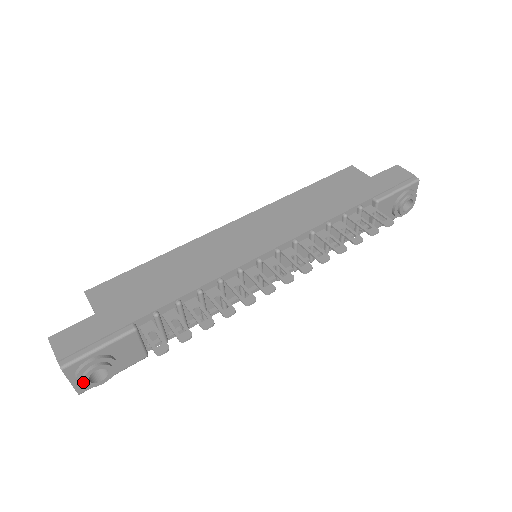
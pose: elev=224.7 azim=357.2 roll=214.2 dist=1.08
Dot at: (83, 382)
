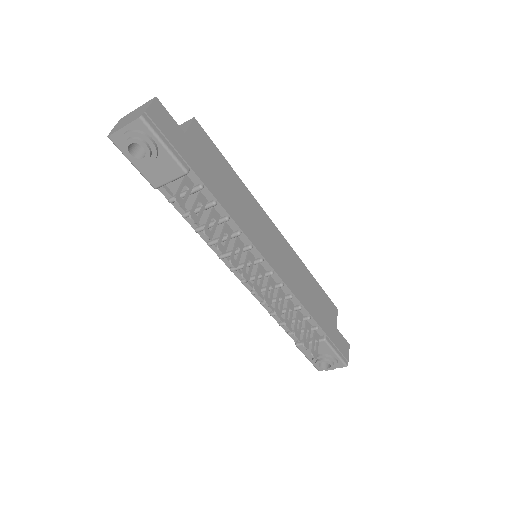
Dot at: (129, 139)
